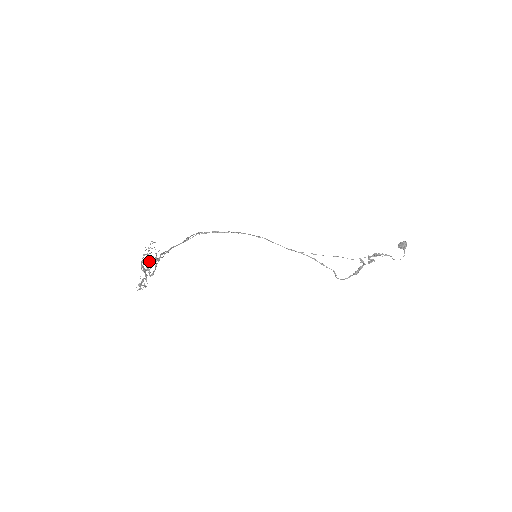
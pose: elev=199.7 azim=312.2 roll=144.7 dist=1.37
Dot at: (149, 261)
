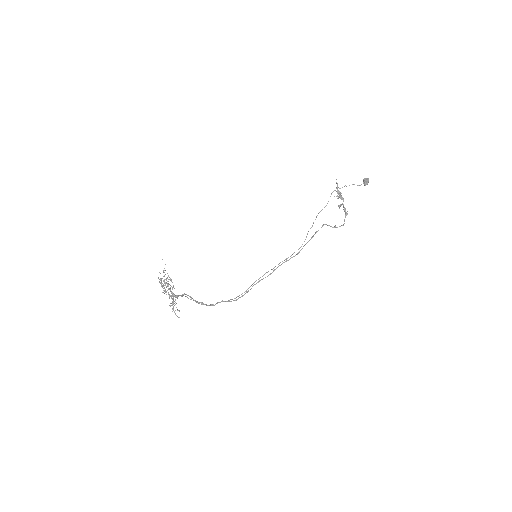
Dot at: (170, 288)
